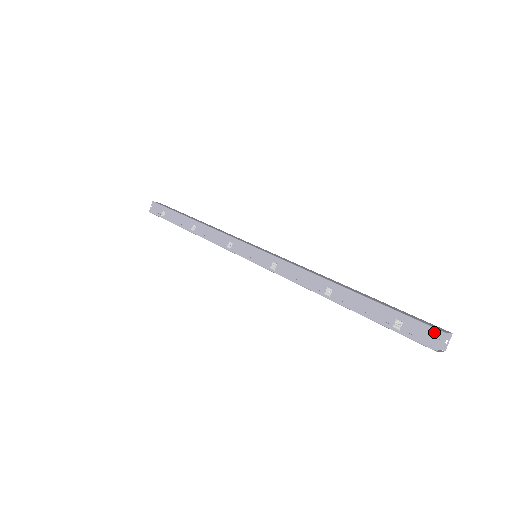
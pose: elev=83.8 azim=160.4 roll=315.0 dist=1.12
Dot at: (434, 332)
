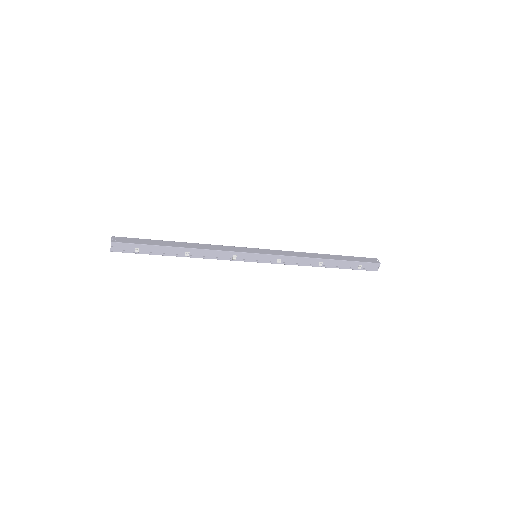
Dot at: (376, 265)
